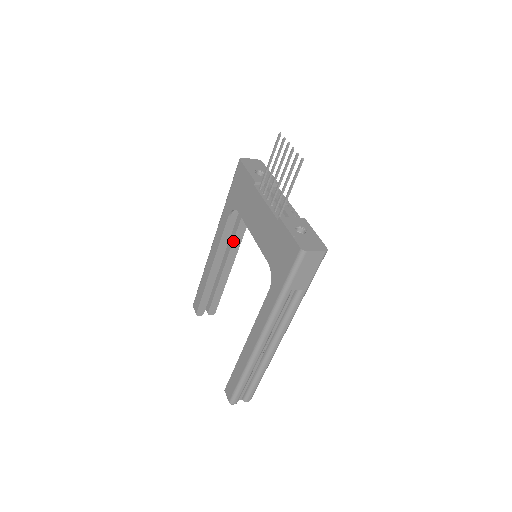
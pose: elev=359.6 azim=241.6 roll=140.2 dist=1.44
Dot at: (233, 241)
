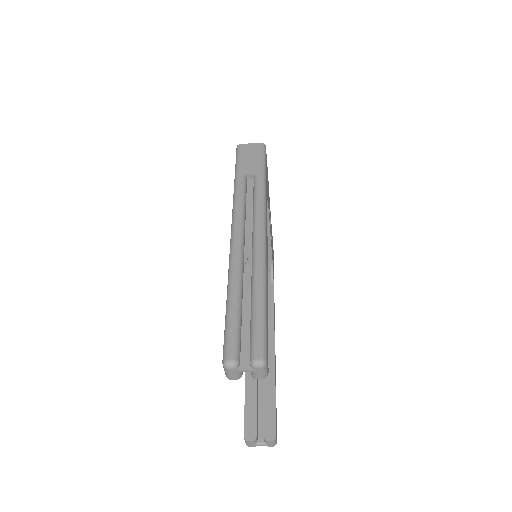
Dot at: occluded
